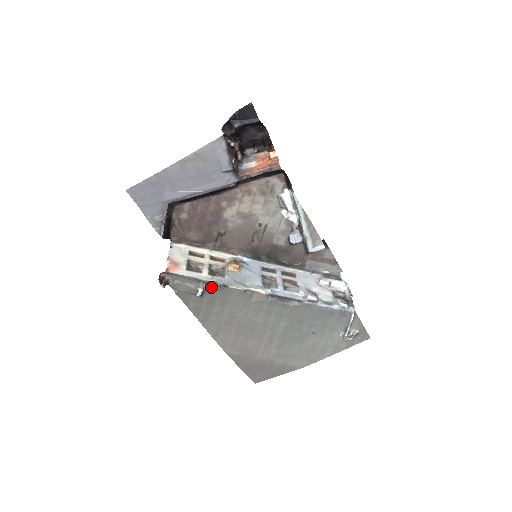
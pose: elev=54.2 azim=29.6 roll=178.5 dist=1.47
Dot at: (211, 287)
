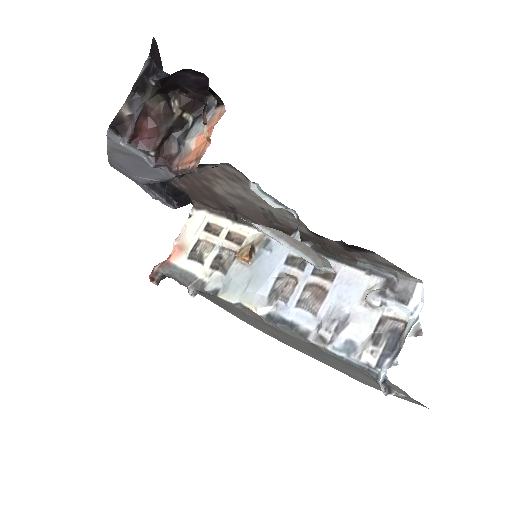
Dot at: (202, 291)
